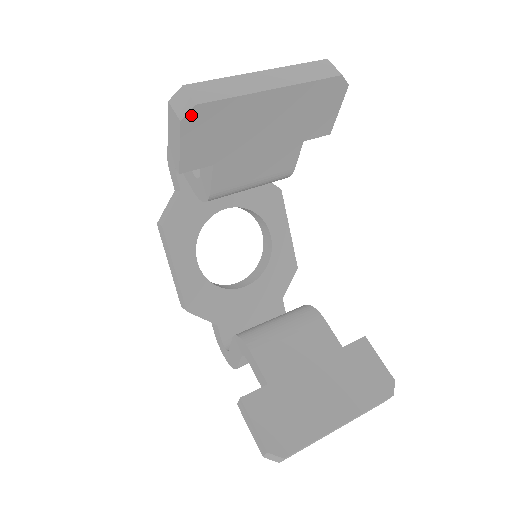
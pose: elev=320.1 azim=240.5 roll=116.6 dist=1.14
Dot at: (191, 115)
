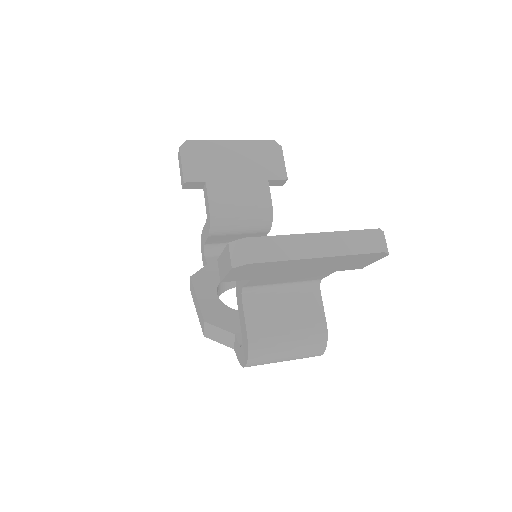
Dot at: (185, 145)
